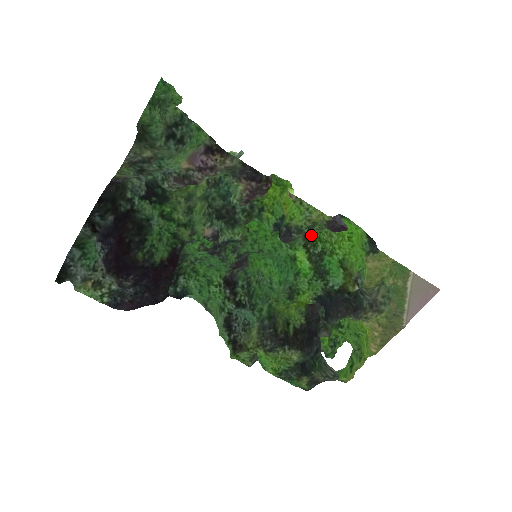
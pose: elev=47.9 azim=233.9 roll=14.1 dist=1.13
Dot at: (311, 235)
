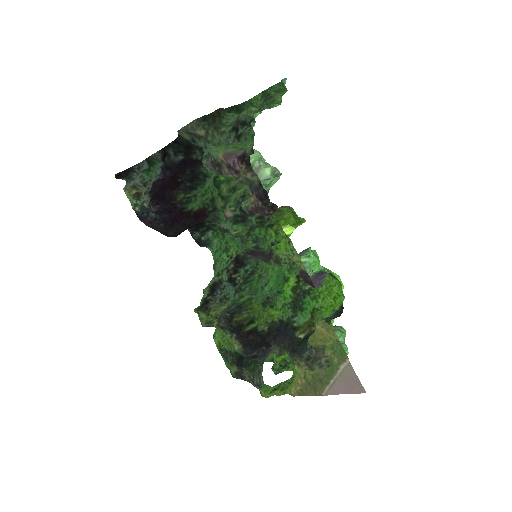
Dot at: occluded
